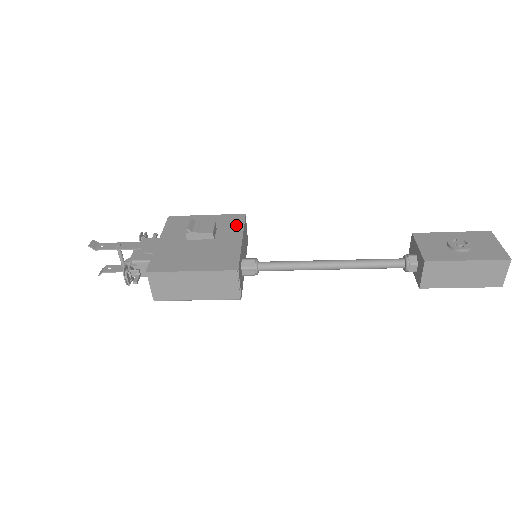
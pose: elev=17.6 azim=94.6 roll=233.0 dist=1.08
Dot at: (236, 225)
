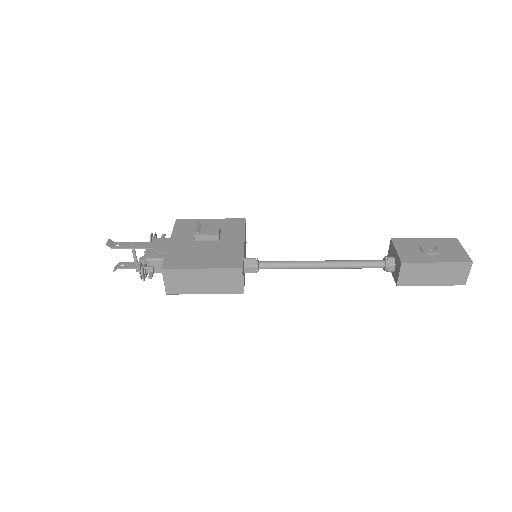
Dot at: (238, 228)
